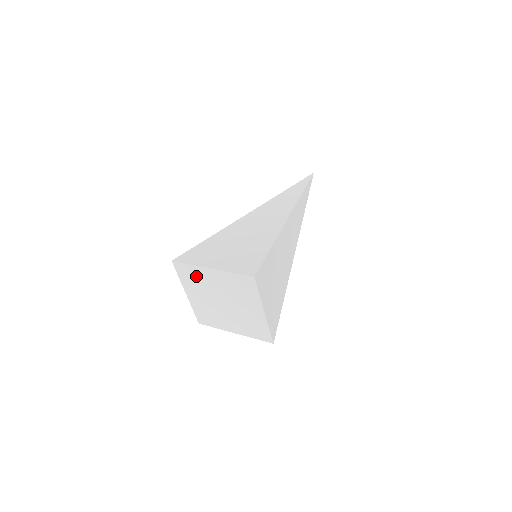
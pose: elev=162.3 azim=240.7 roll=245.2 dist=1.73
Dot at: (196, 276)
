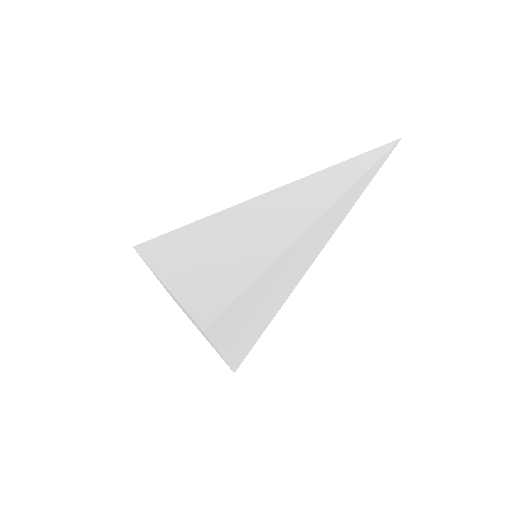
Dot at: occluded
